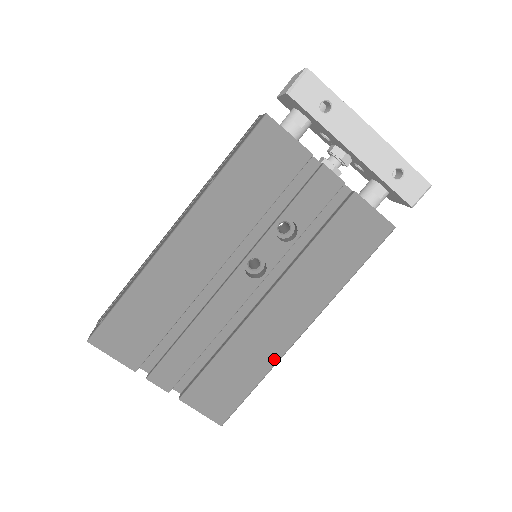
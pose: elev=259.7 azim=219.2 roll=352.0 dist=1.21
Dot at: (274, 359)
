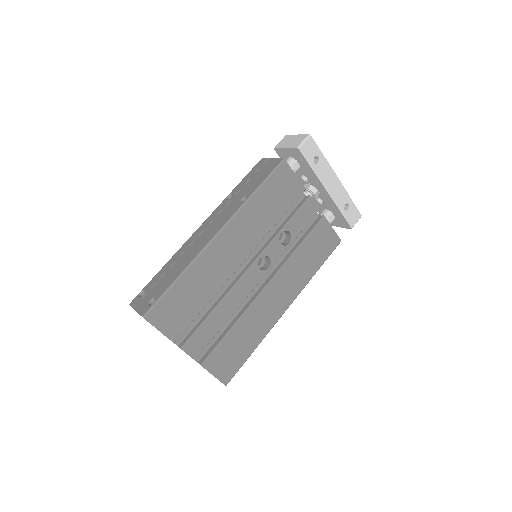
Dot at: (266, 331)
